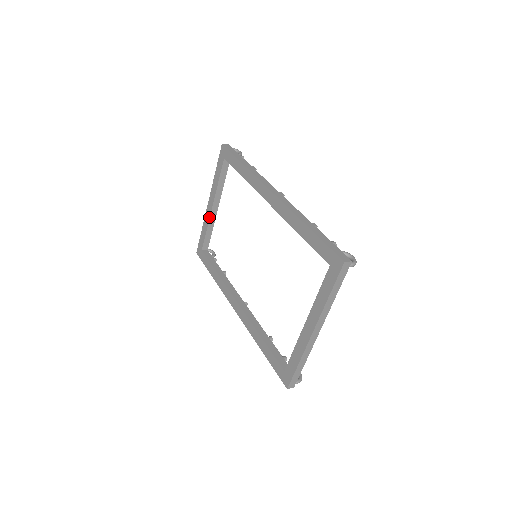
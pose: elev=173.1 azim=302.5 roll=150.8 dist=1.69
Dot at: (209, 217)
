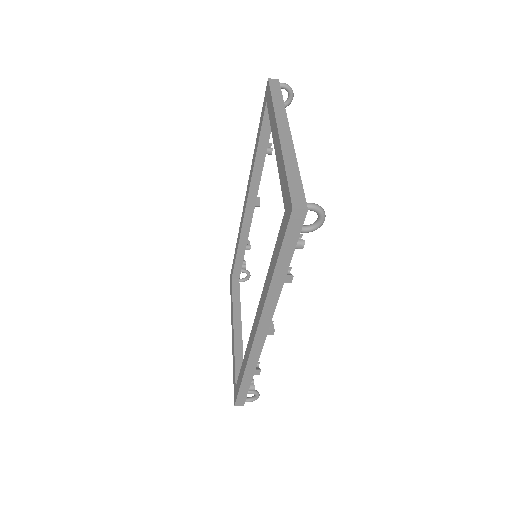
Dot at: (233, 340)
